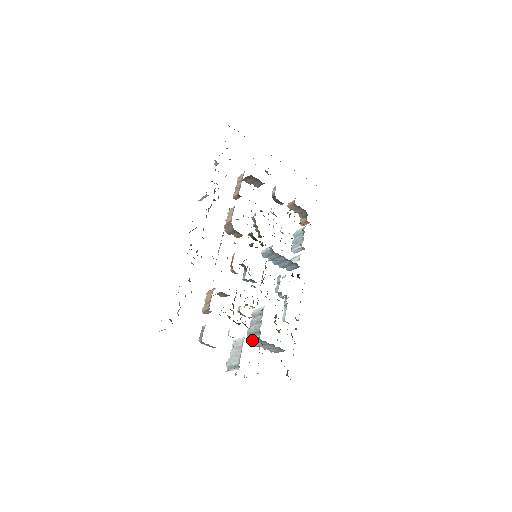
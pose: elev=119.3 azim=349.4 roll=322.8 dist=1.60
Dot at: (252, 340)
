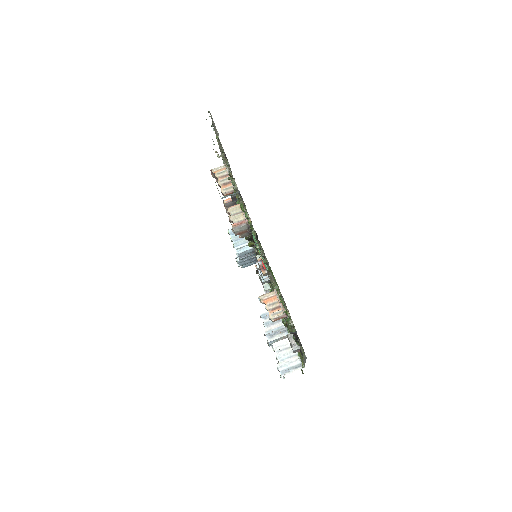
Dot at: (277, 340)
